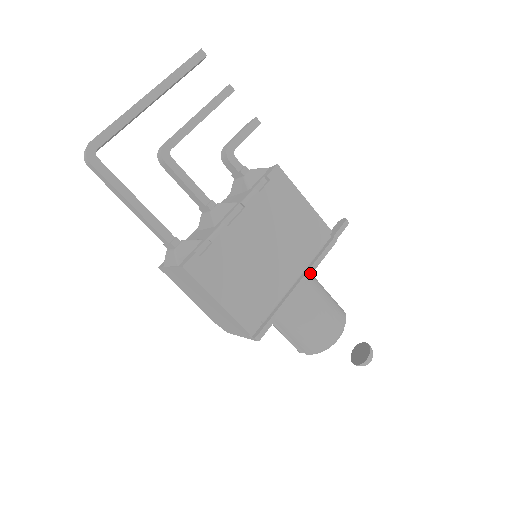
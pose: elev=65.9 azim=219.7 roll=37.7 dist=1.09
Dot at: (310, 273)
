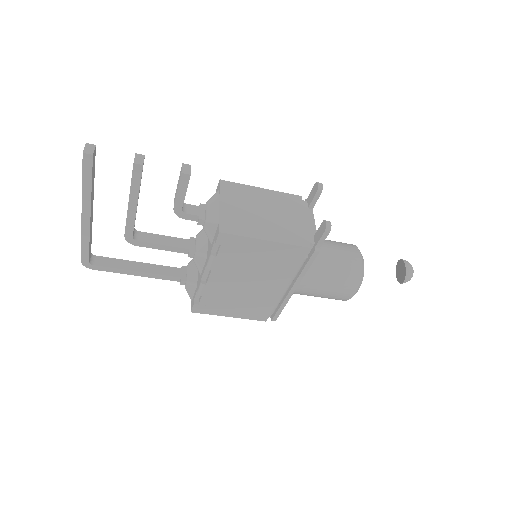
Dot at: (300, 280)
